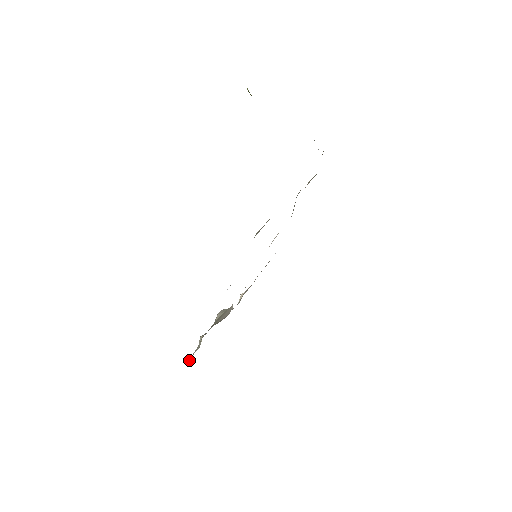
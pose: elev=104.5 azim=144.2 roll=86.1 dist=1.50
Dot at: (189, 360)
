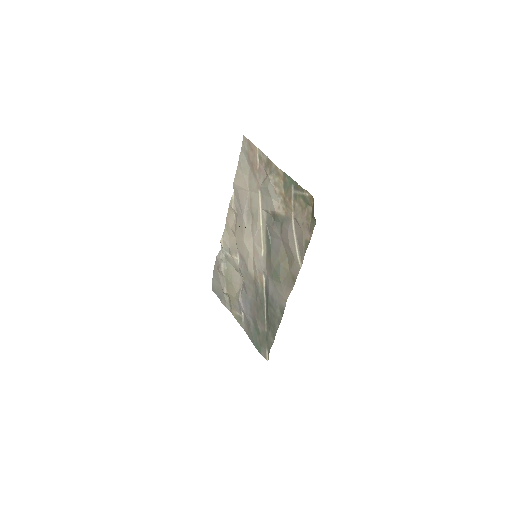
Dot at: (228, 308)
